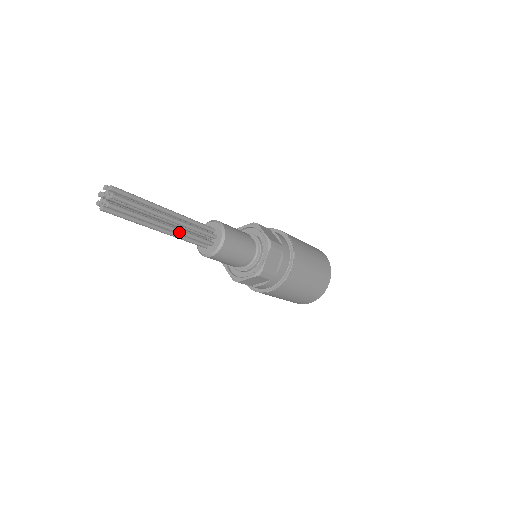
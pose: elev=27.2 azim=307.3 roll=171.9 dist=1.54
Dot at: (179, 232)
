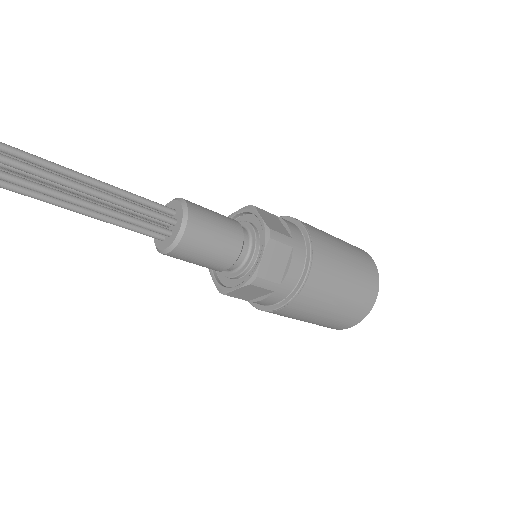
Dot at: (102, 211)
